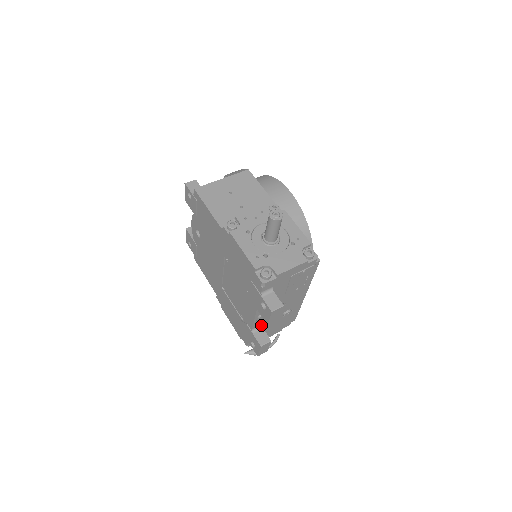
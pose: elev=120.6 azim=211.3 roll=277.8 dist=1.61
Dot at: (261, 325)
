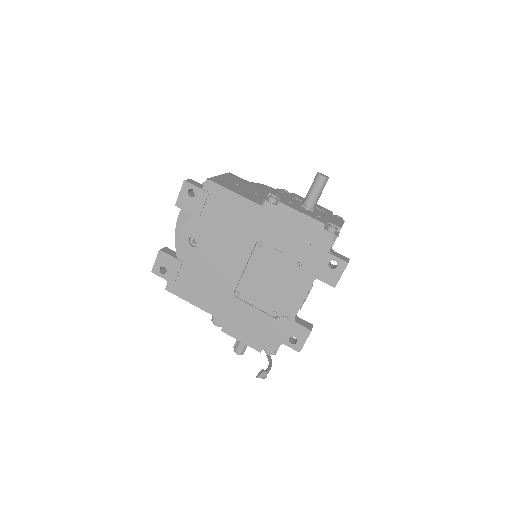
Dot at: occluded
